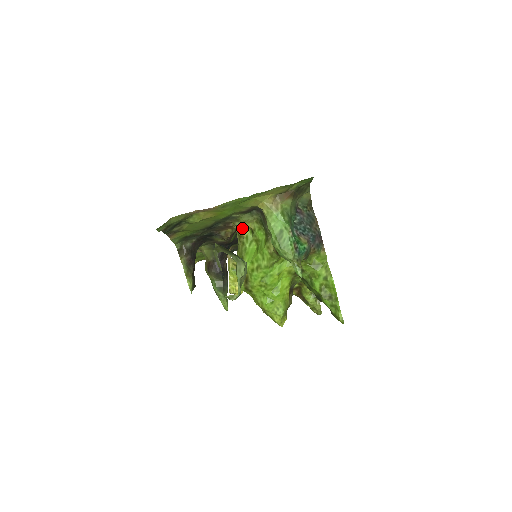
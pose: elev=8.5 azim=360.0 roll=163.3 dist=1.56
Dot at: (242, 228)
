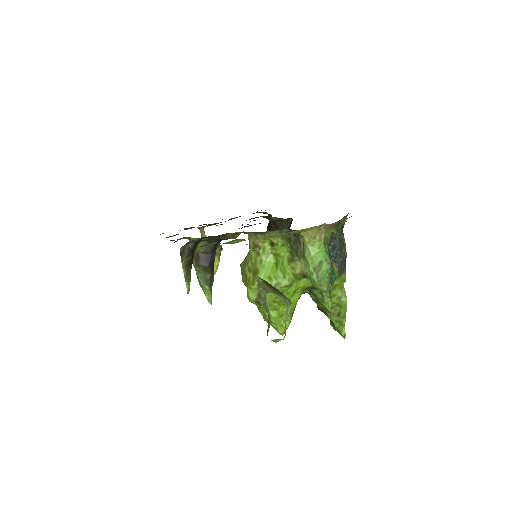
Dot at: (262, 239)
